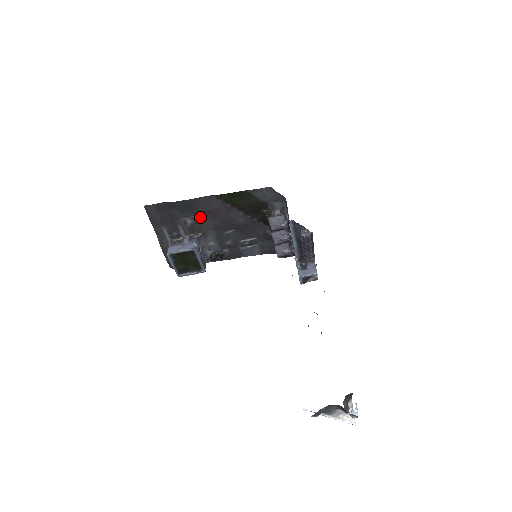
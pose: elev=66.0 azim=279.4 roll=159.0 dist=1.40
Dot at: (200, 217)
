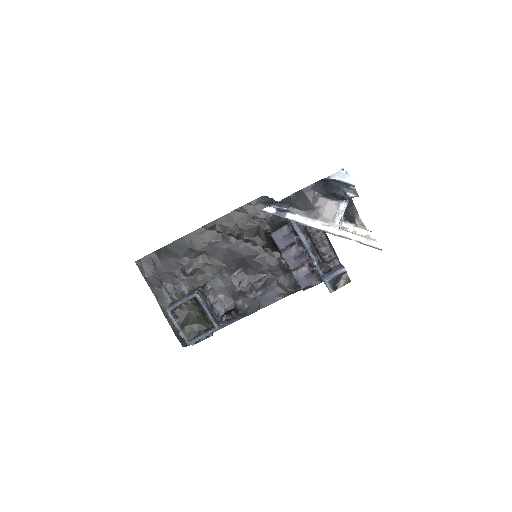
Dot at: (198, 260)
